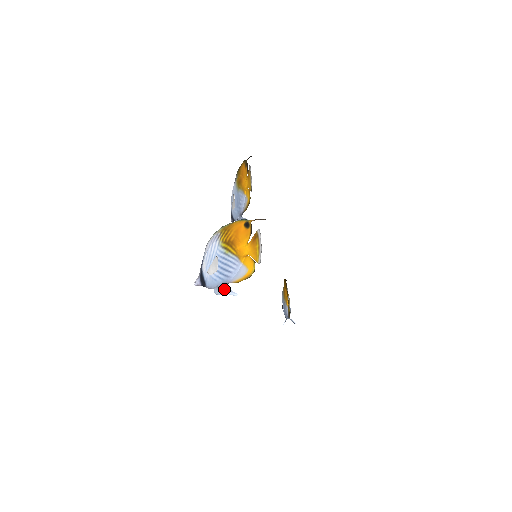
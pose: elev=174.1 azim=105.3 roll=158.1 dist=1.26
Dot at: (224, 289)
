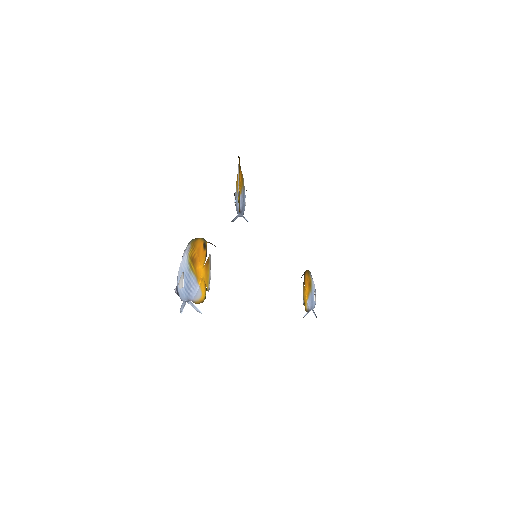
Dot at: (192, 304)
